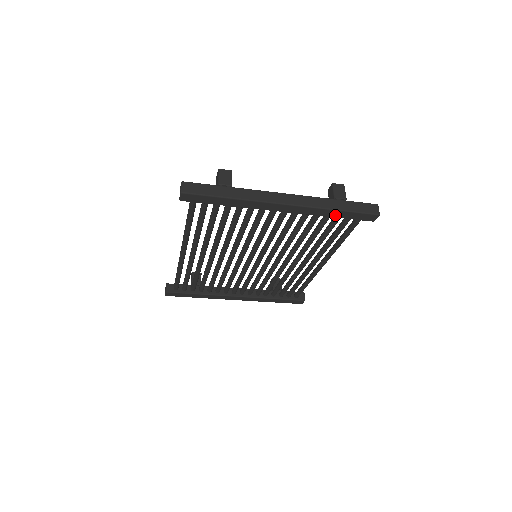
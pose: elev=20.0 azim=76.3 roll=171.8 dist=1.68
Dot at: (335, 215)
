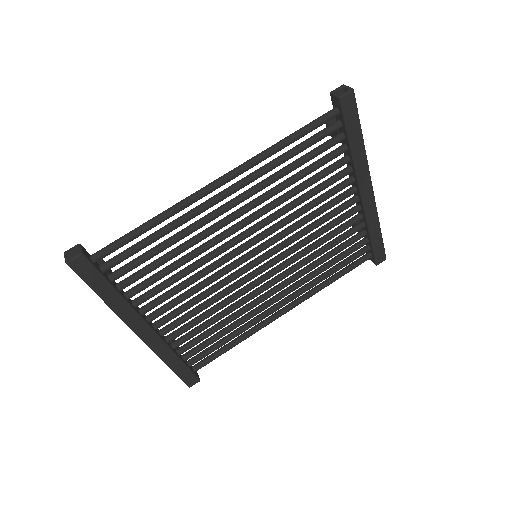
Dot at: (374, 235)
